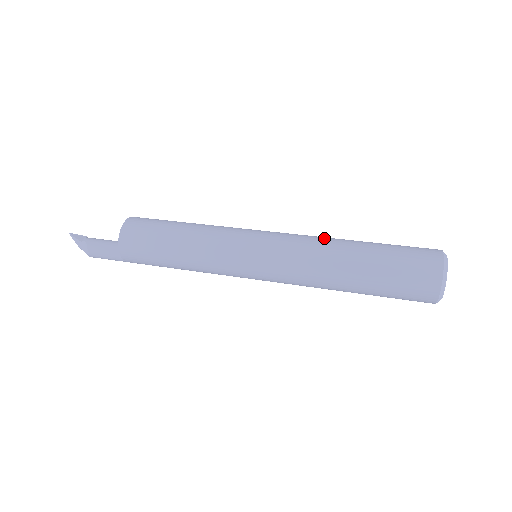
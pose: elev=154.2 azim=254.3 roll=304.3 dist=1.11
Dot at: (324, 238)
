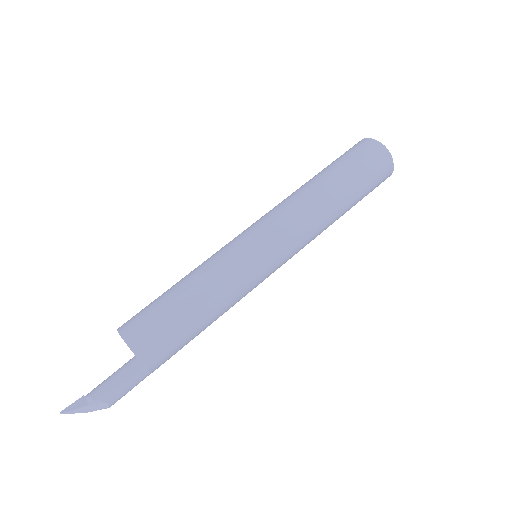
Dot at: (296, 196)
